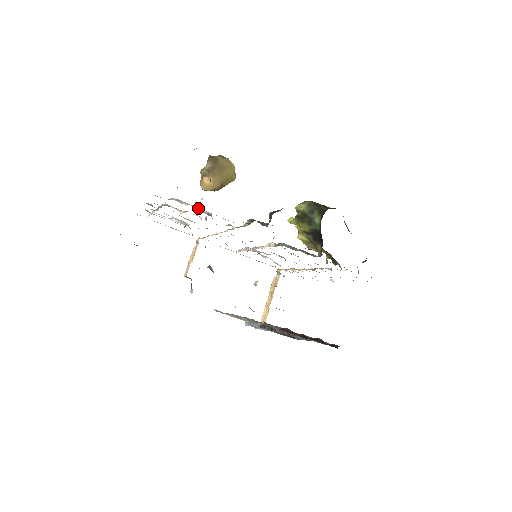
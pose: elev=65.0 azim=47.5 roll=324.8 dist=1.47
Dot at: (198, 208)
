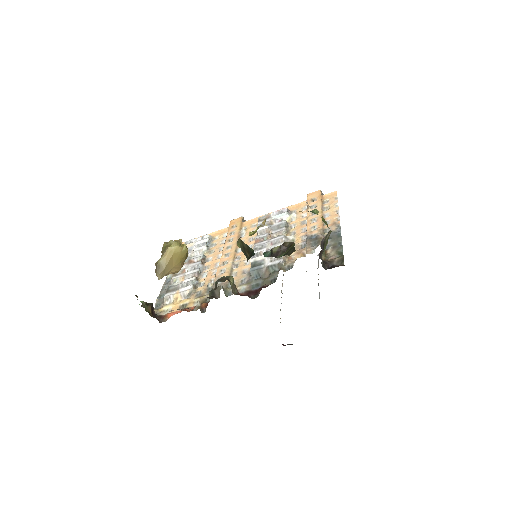
Dot at: (182, 293)
